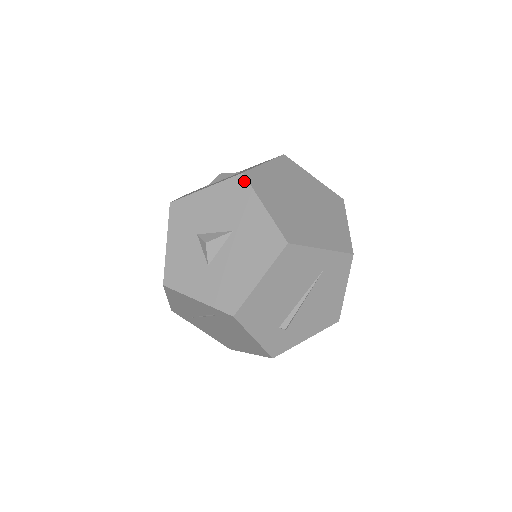
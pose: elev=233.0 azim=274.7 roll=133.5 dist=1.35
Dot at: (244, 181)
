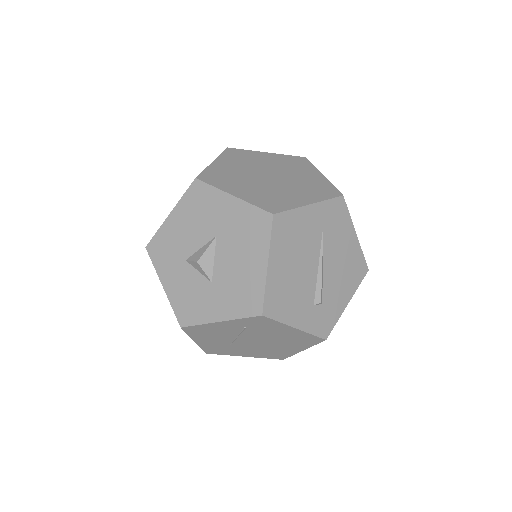
Dot at: (201, 185)
